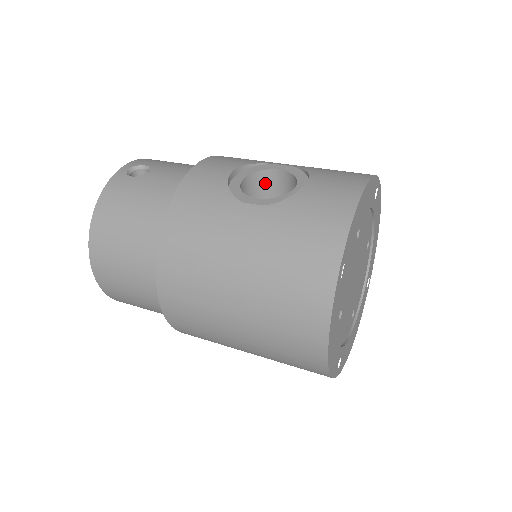
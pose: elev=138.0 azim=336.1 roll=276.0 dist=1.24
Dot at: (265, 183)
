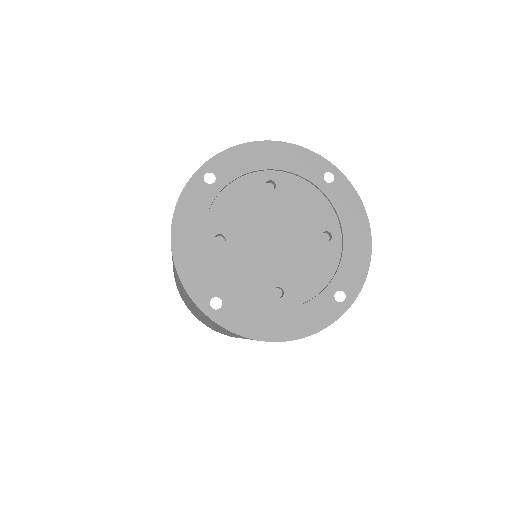
Dot at: occluded
